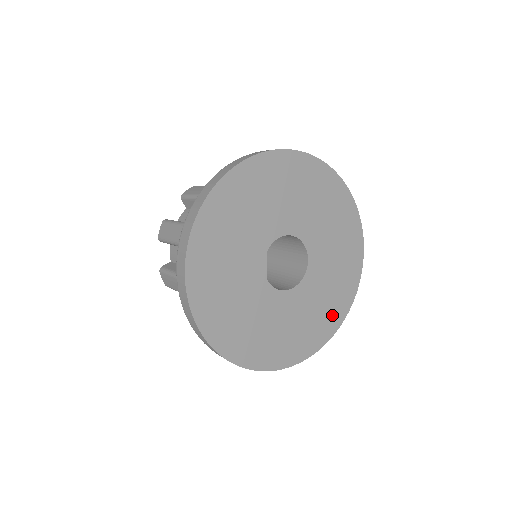
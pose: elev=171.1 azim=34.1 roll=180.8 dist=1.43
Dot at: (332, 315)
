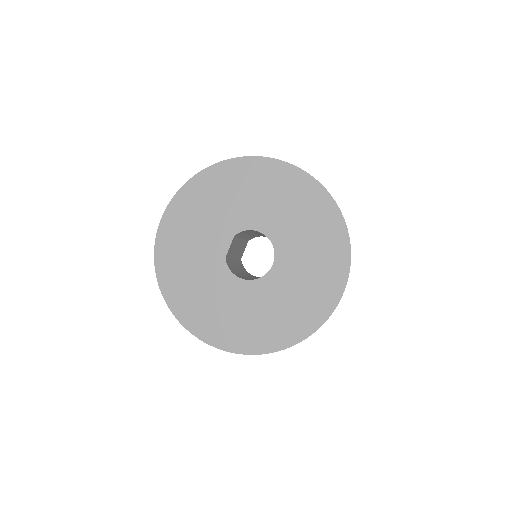
Dot at: (281, 331)
